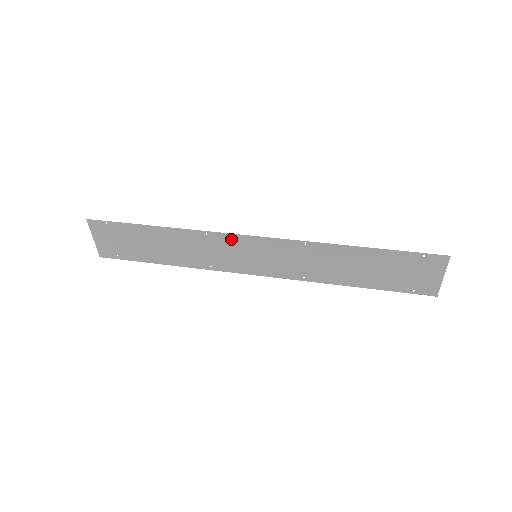
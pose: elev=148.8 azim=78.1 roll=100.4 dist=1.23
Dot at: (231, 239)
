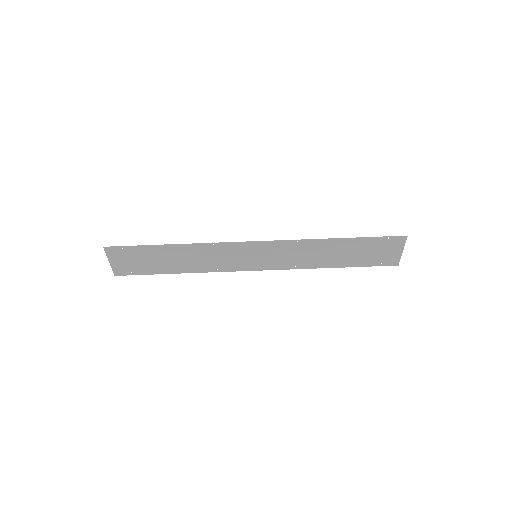
Dot at: (235, 246)
